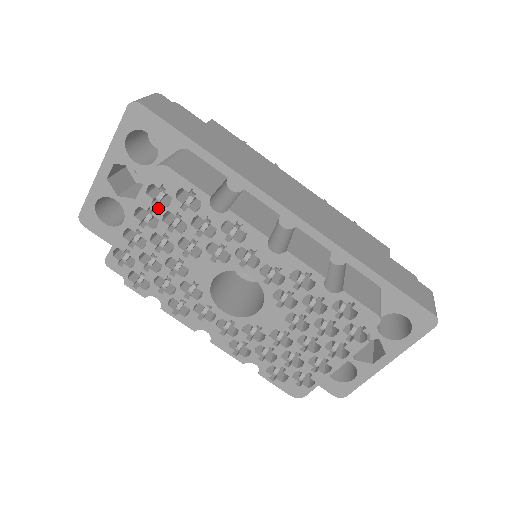
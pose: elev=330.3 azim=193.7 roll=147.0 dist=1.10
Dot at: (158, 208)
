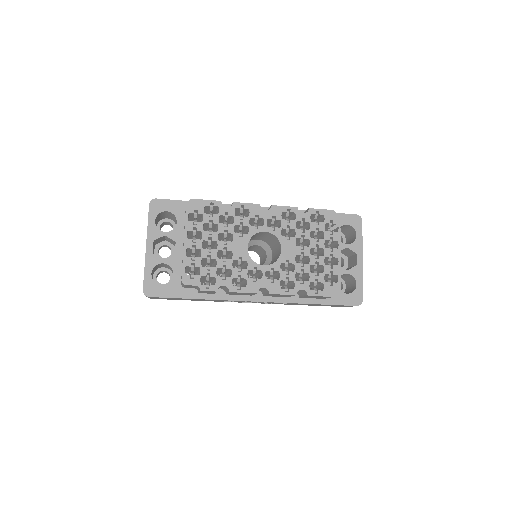
Dot at: (198, 225)
